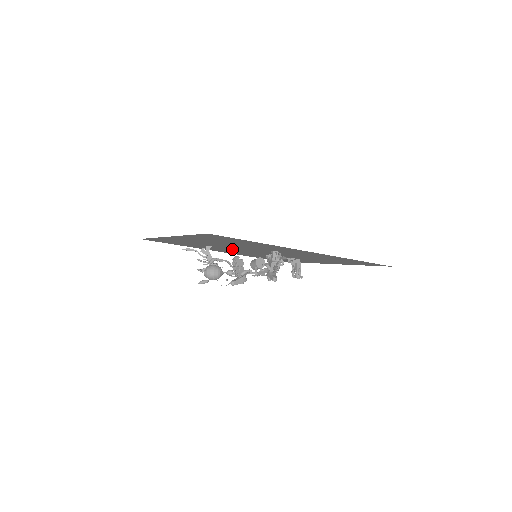
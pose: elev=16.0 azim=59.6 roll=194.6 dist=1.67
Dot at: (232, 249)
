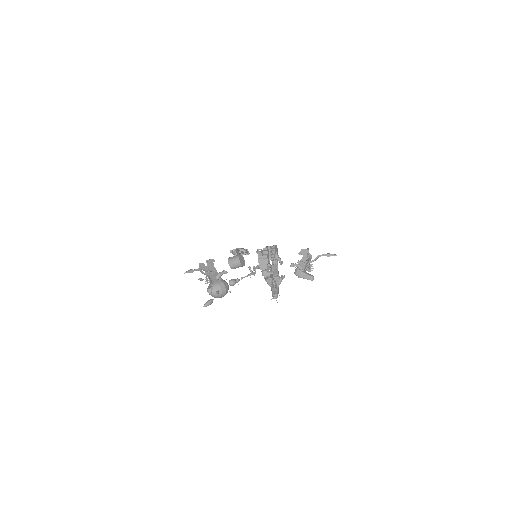
Dot at: occluded
